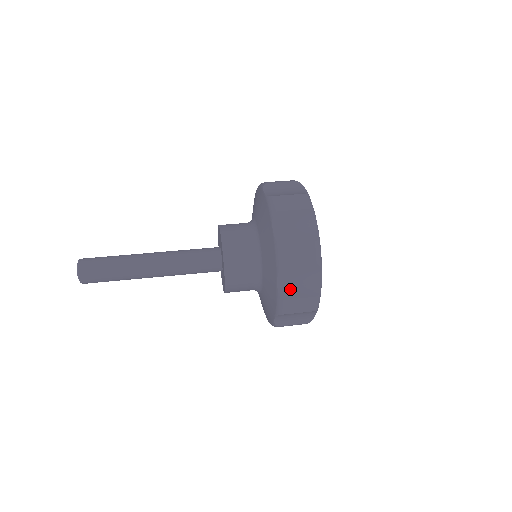
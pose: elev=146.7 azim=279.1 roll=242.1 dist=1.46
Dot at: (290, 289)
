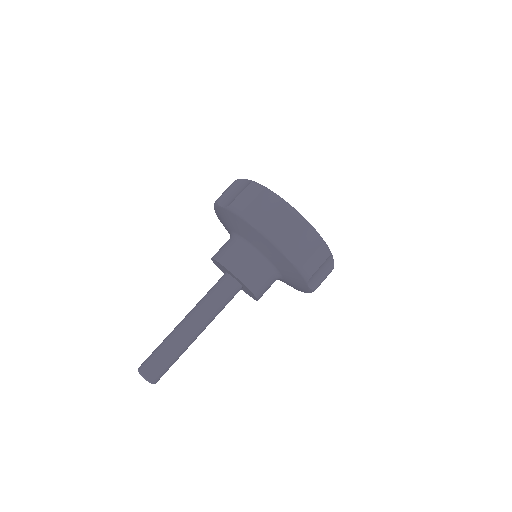
Dot at: (316, 280)
